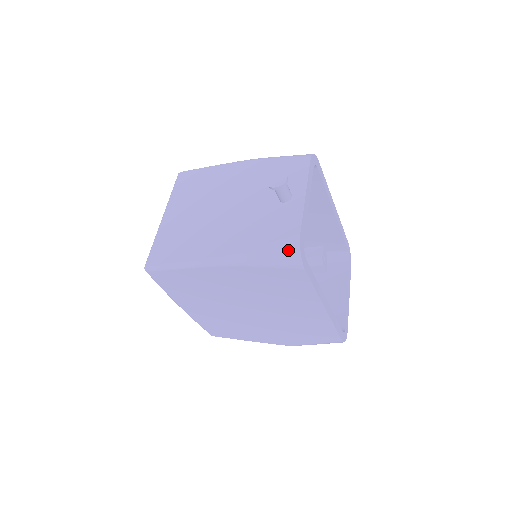
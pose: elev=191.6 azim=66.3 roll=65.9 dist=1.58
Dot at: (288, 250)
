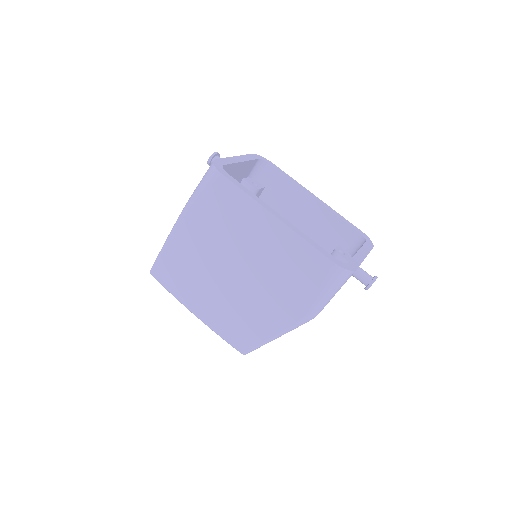
Dot at: (208, 170)
